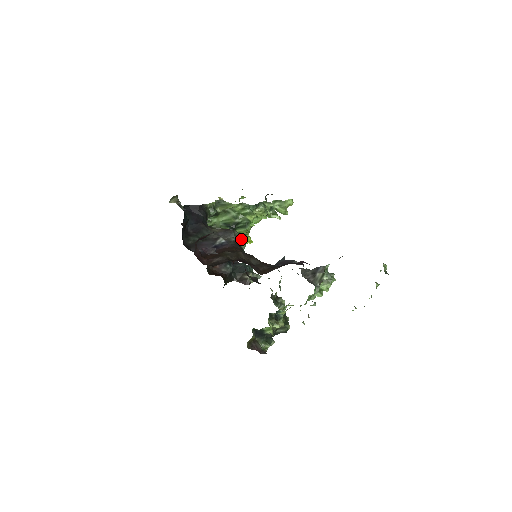
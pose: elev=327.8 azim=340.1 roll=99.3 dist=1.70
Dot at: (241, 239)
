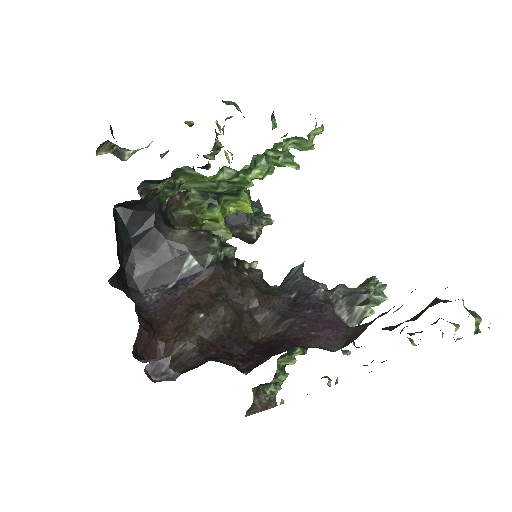
Dot at: (232, 206)
